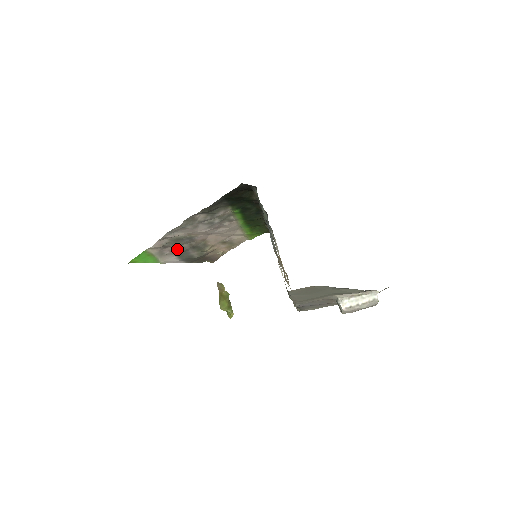
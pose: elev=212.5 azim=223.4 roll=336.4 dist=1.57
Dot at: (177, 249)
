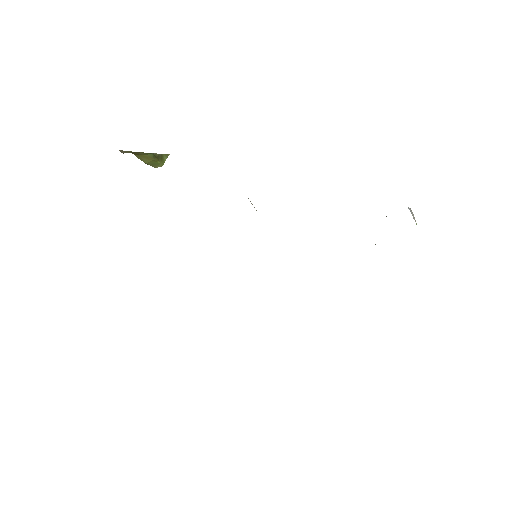
Dot at: occluded
